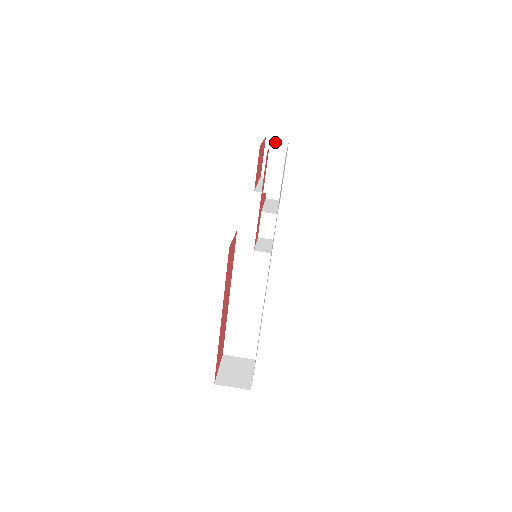
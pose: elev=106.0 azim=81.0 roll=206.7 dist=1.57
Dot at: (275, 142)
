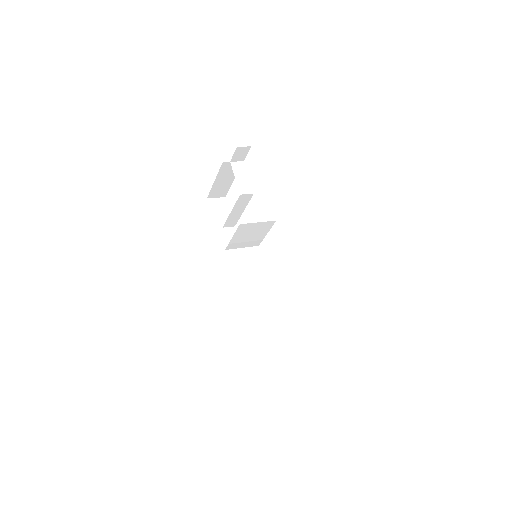
Dot at: (216, 201)
